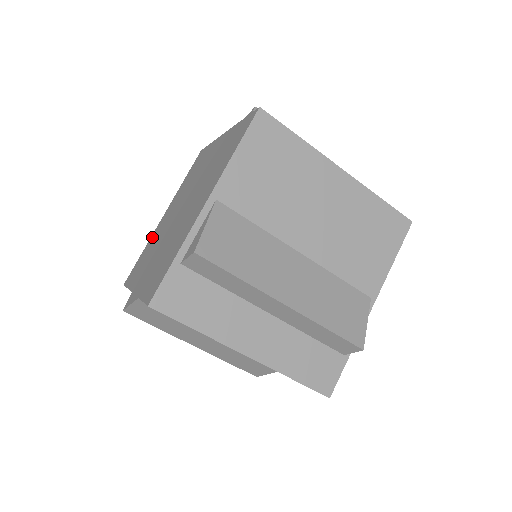
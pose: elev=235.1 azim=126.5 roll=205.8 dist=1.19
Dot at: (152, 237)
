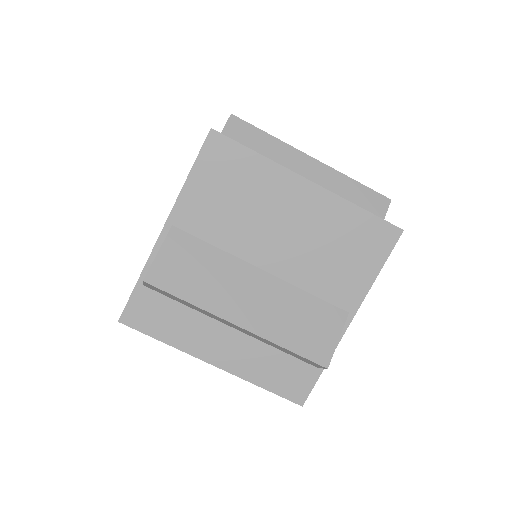
Dot at: occluded
